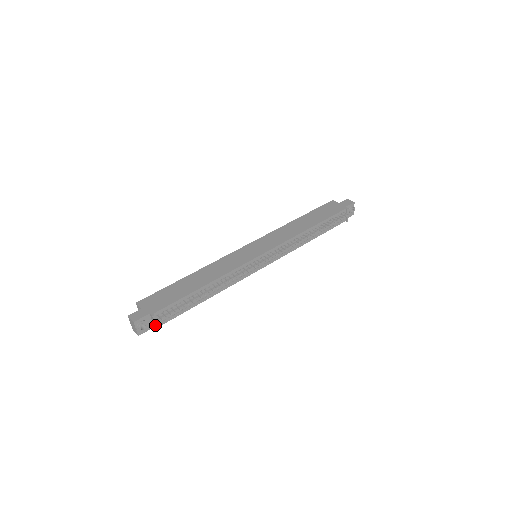
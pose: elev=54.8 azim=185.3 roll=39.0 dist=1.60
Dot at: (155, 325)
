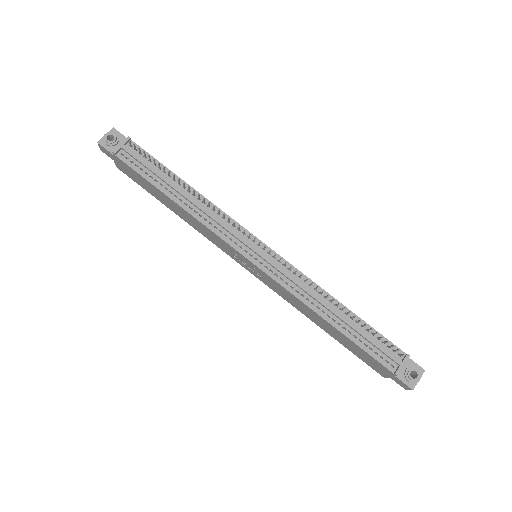
Dot at: (118, 147)
